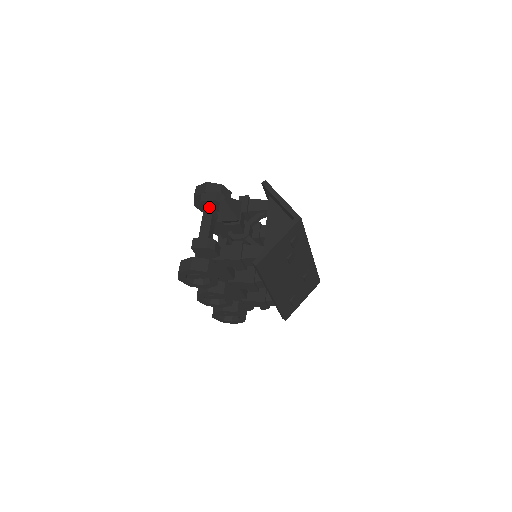
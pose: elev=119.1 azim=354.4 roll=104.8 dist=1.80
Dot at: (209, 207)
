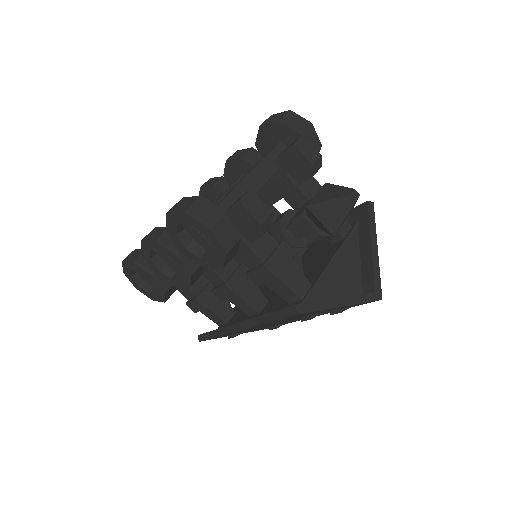
Dot at: (290, 159)
